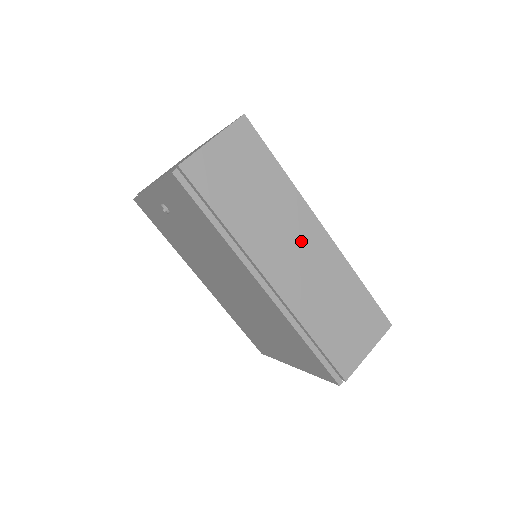
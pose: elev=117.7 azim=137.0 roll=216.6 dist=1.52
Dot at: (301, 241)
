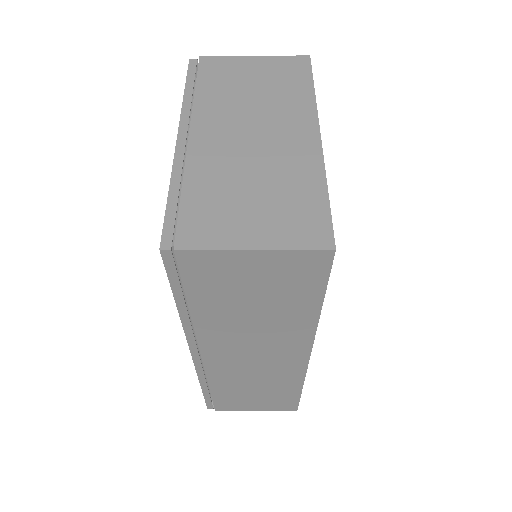
Dot at: (271, 352)
